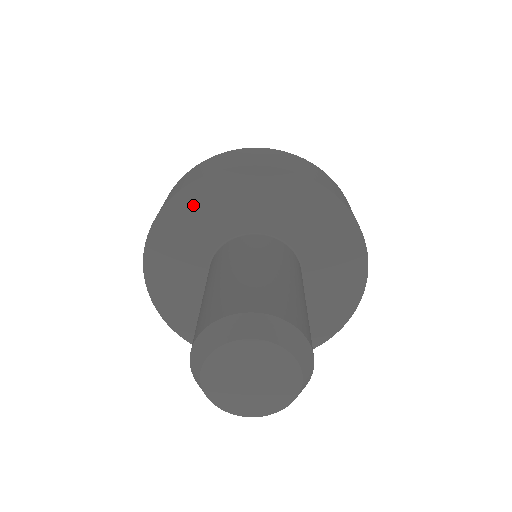
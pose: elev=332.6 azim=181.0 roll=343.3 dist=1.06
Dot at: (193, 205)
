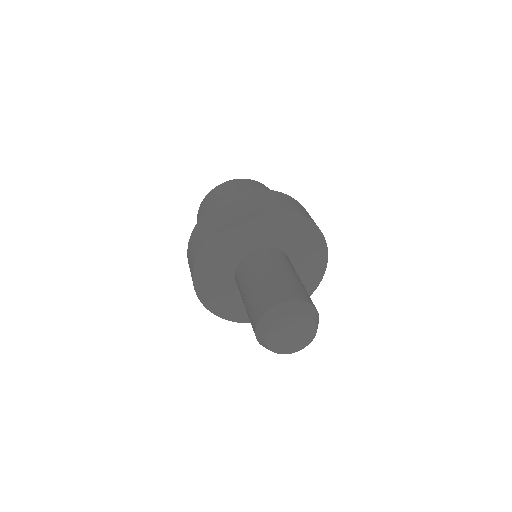
Dot at: (206, 266)
